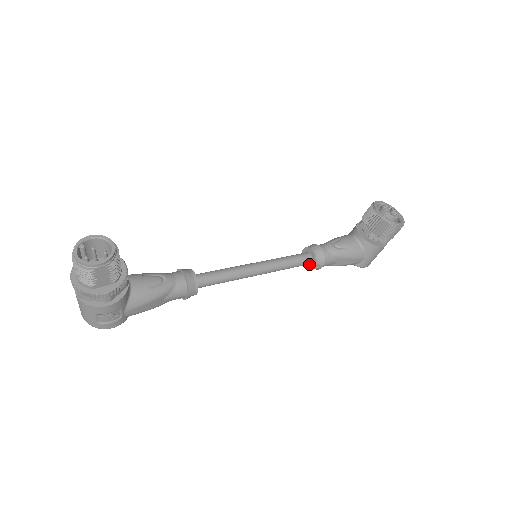
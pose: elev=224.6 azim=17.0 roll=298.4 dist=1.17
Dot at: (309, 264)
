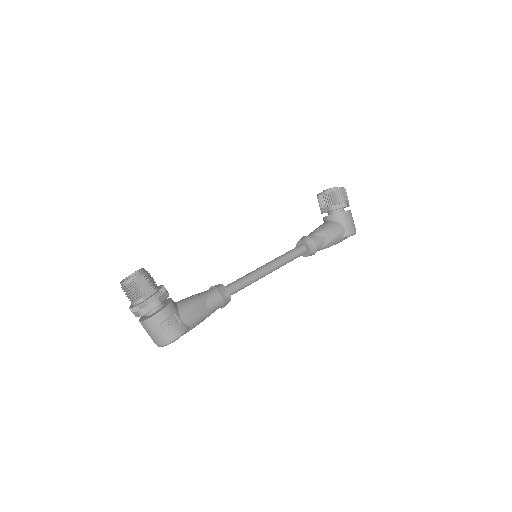
Dot at: (306, 251)
